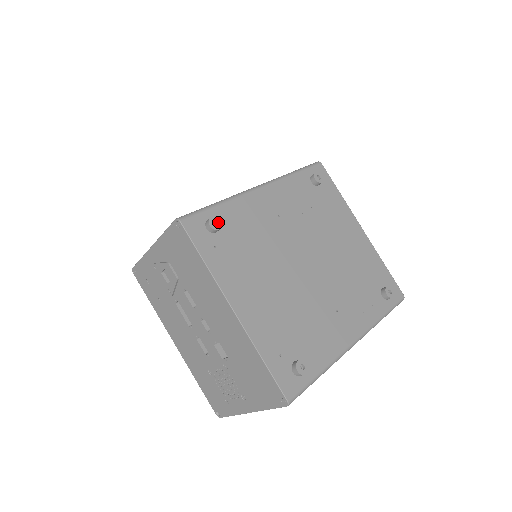
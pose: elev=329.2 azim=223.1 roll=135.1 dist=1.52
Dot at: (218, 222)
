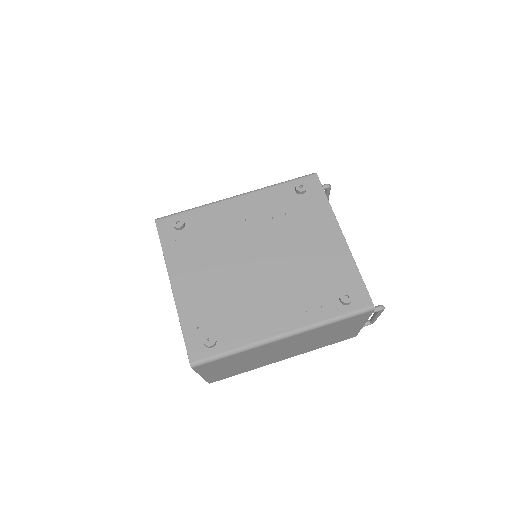
Dot at: (181, 222)
